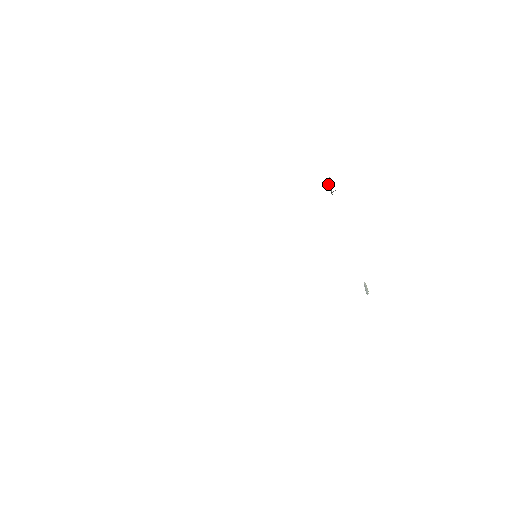
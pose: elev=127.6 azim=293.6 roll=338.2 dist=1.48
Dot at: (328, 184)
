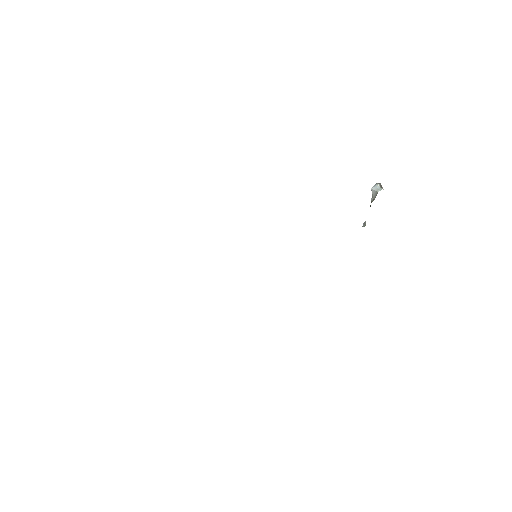
Dot at: (373, 191)
